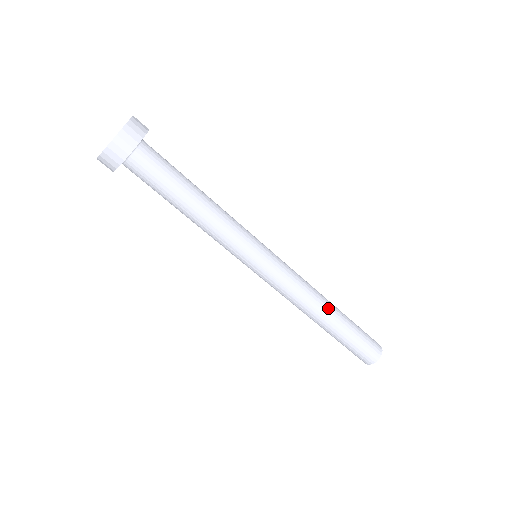
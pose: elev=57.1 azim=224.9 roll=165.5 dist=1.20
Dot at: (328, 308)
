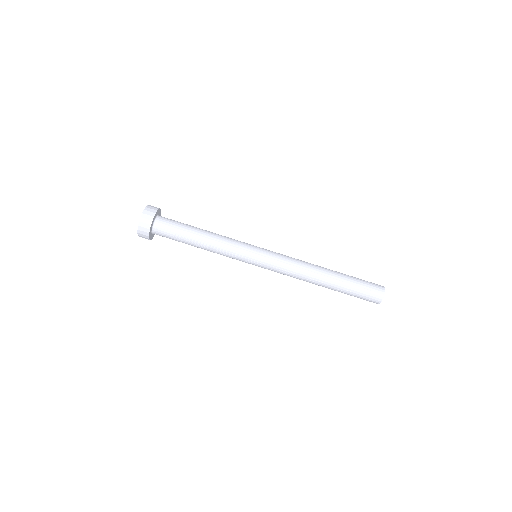
Dot at: (322, 267)
